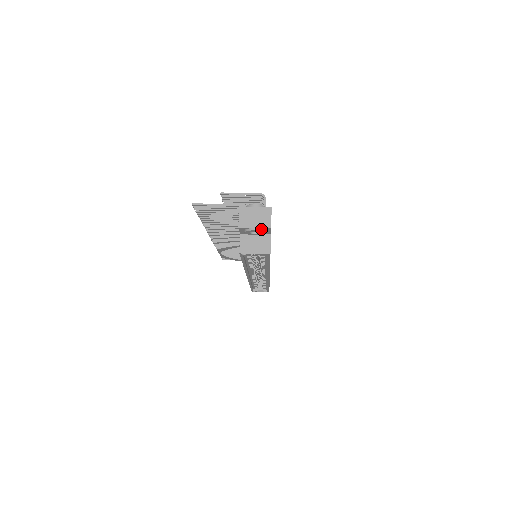
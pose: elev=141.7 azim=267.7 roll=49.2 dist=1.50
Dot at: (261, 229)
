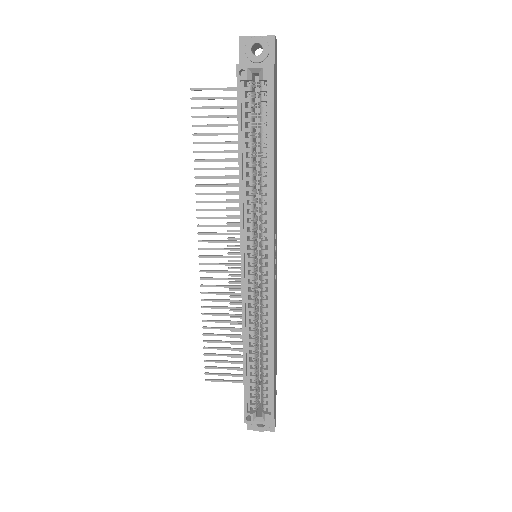
Dot at: (264, 39)
